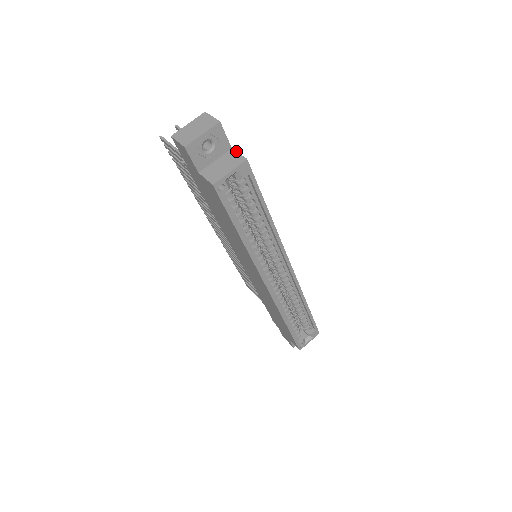
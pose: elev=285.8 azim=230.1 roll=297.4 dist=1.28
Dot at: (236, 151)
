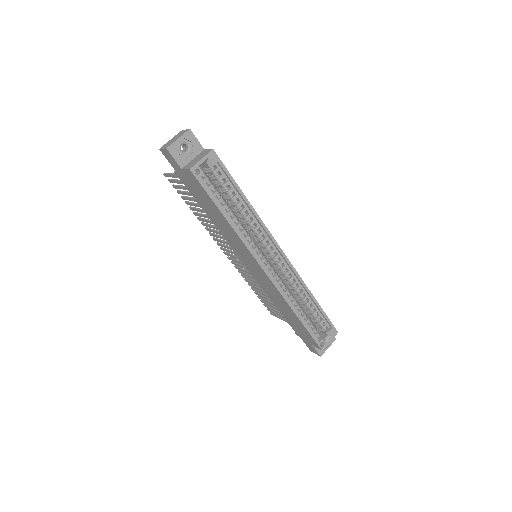
Dot at: (207, 149)
